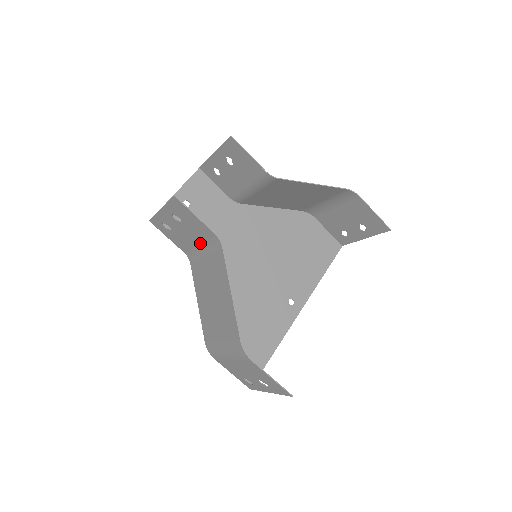
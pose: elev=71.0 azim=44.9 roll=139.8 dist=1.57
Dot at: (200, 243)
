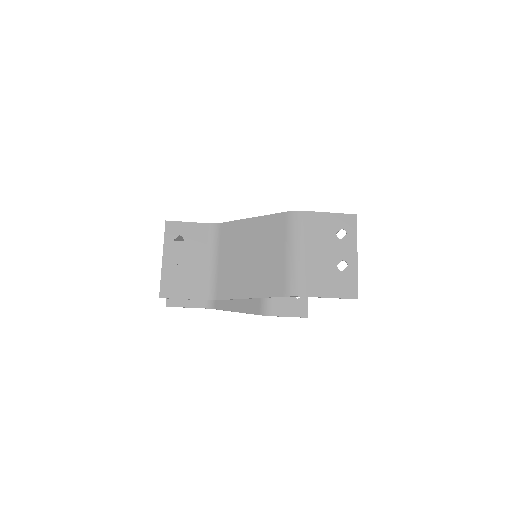
Dot at: occluded
